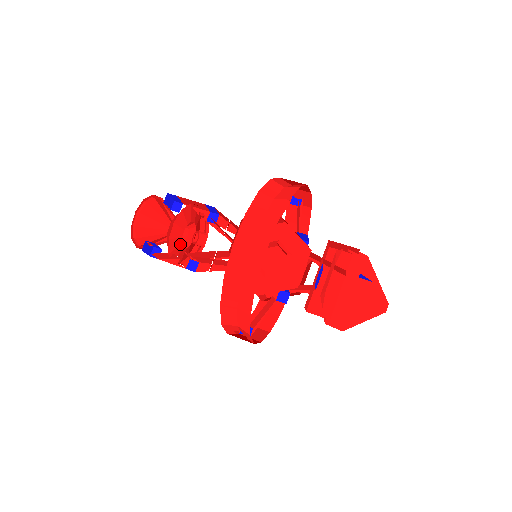
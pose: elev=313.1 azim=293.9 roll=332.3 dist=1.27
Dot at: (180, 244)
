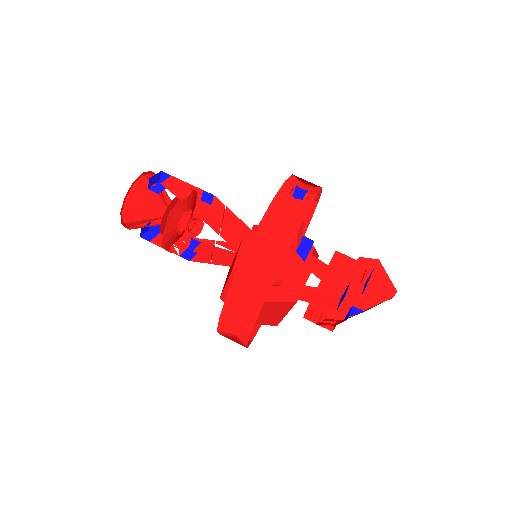
Dot at: (176, 236)
